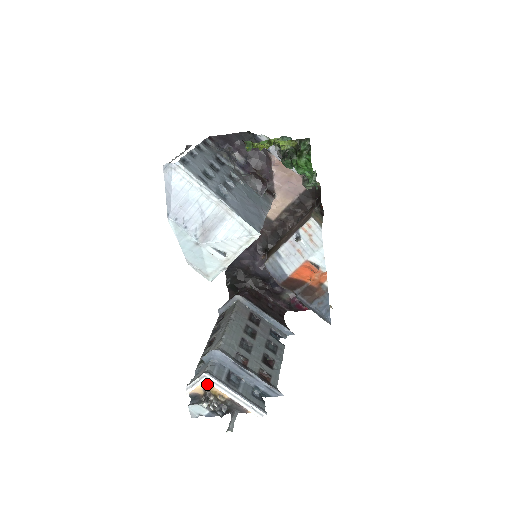
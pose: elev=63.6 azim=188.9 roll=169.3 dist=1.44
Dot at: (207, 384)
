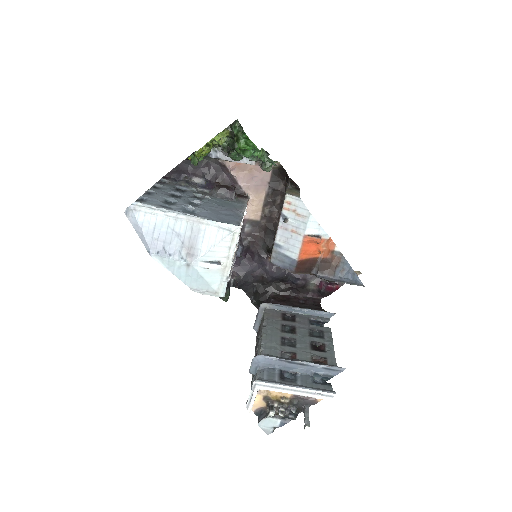
Dot at: (263, 392)
